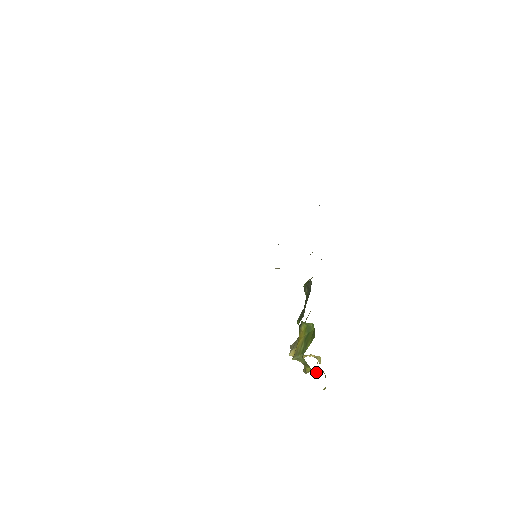
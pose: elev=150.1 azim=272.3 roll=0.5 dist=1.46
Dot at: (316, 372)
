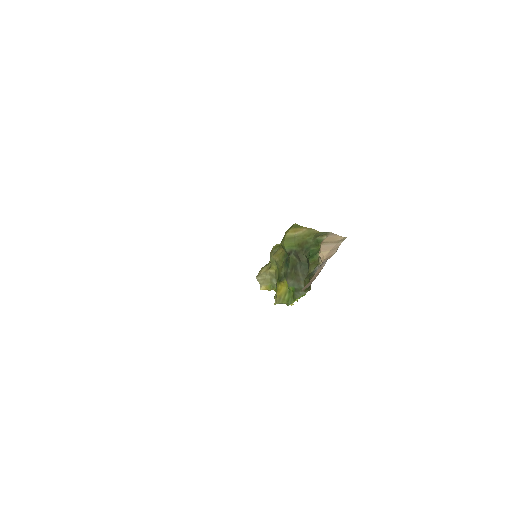
Dot at: occluded
